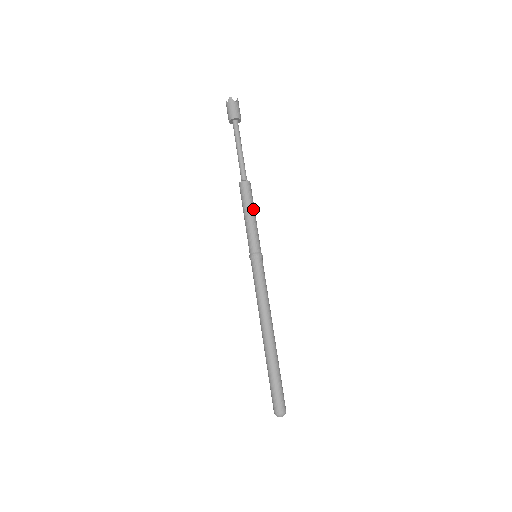
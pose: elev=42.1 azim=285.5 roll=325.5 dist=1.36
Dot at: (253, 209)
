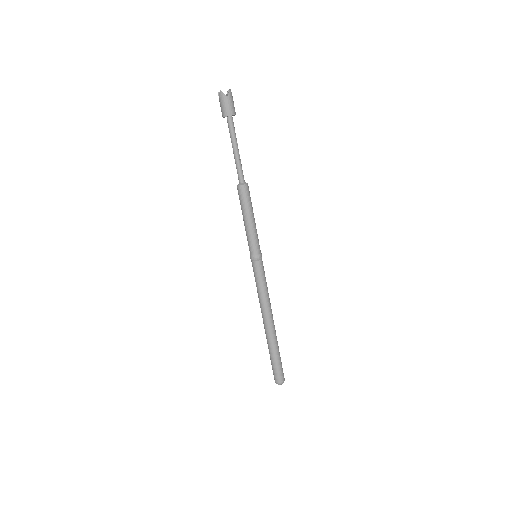
Dot at: (250, 213)
